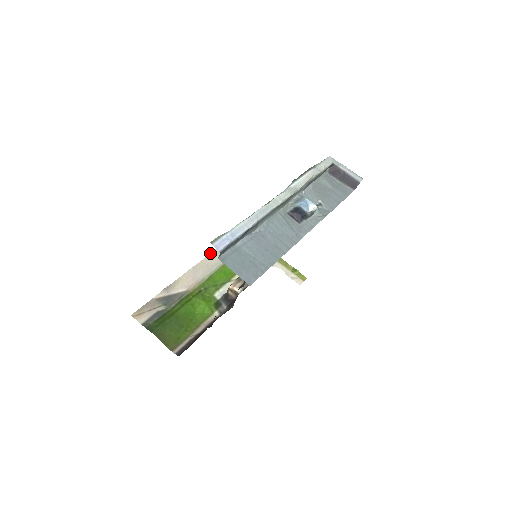
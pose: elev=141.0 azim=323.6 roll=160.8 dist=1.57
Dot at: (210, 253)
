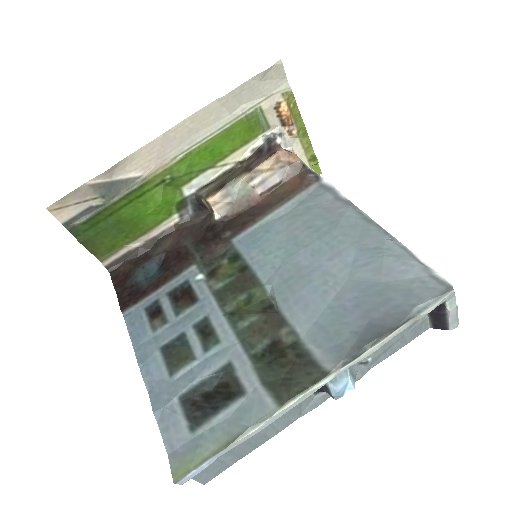
Dot at: occluded
